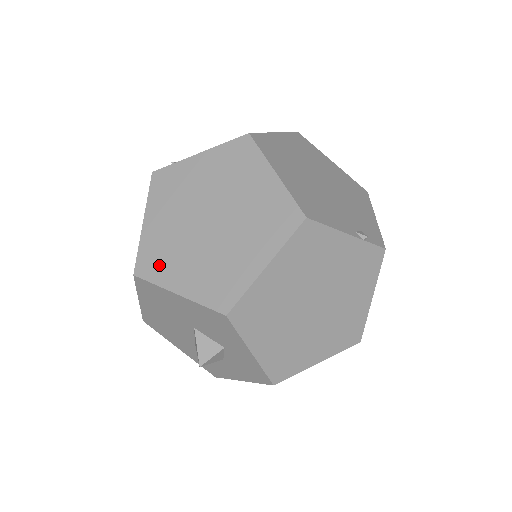
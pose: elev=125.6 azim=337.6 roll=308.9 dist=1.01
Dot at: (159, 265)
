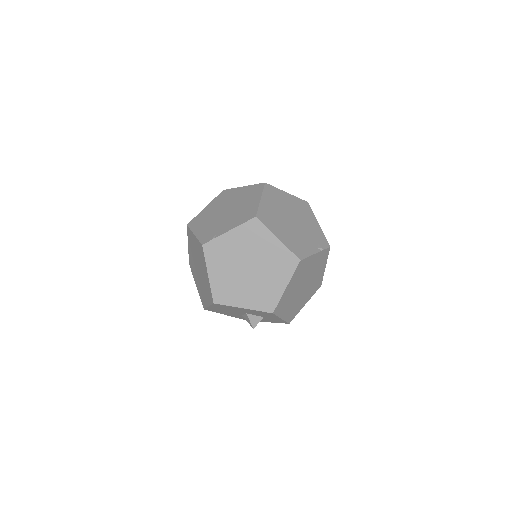
Dot at: (227, 296)
